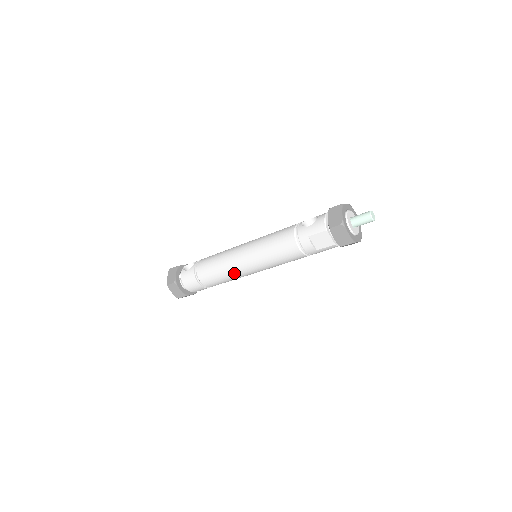
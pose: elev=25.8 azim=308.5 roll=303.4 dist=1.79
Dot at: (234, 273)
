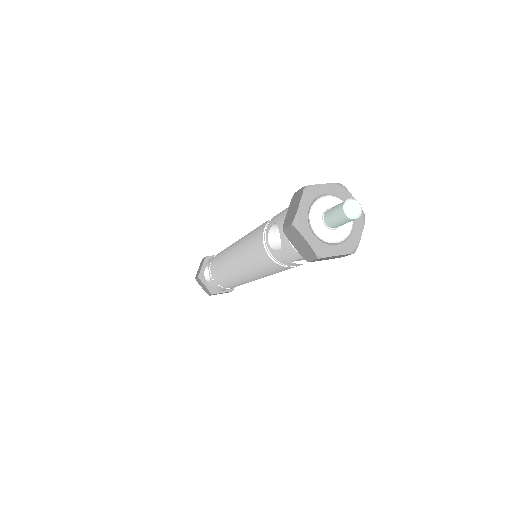
Dot at: occluded
